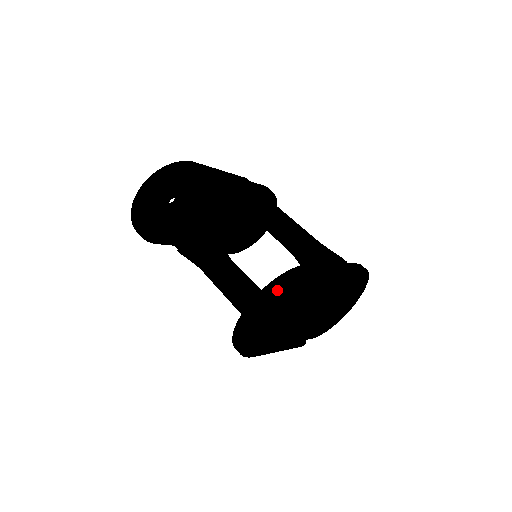
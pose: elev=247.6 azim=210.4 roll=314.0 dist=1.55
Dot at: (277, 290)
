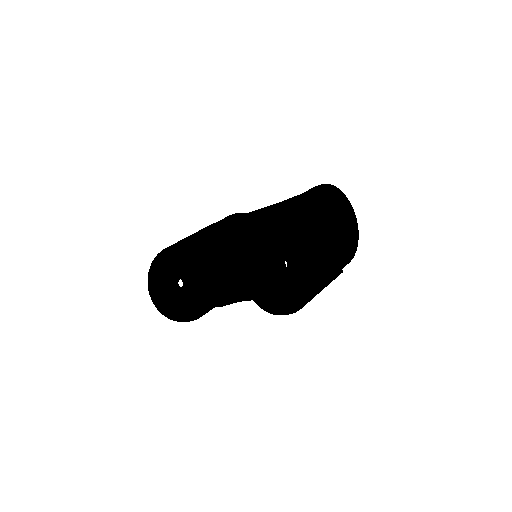
Dot at: (248, 254)
